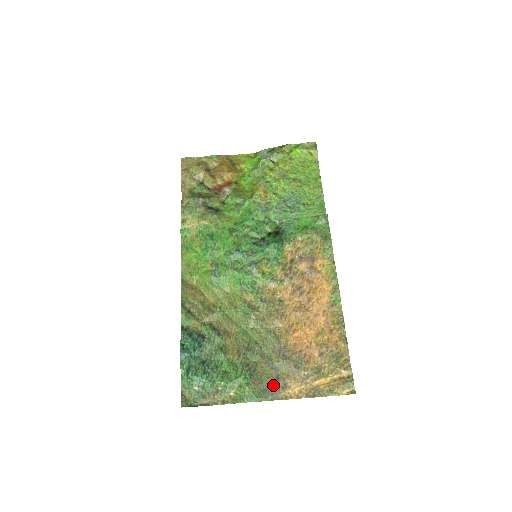
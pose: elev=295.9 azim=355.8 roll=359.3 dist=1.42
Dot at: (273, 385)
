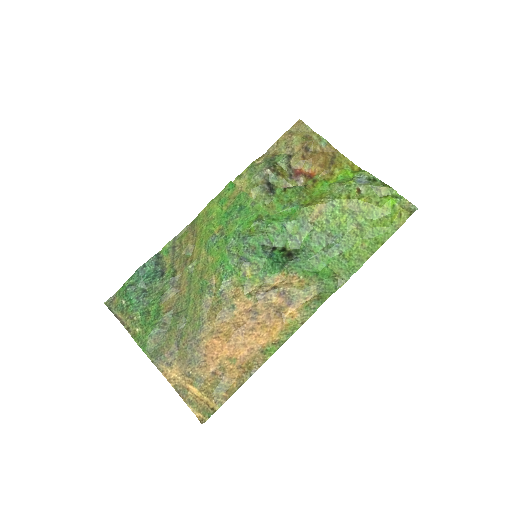
Dot at: (163, 354)
